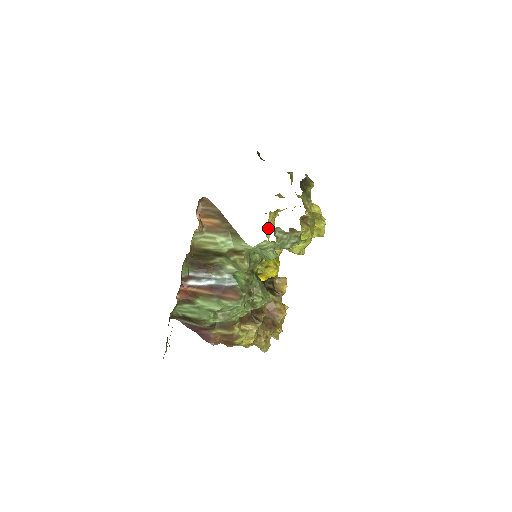
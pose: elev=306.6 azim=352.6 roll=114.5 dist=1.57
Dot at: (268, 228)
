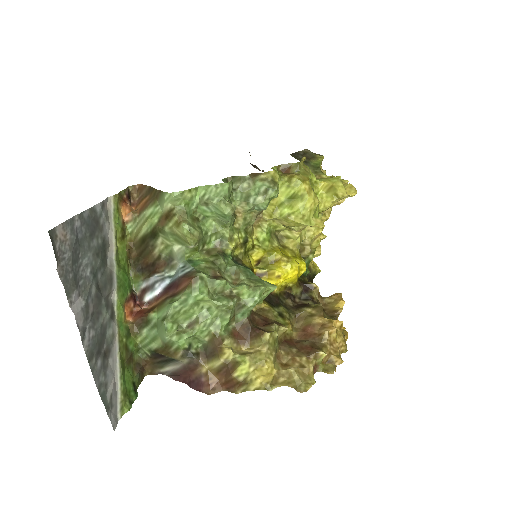
Dot at: occluded
